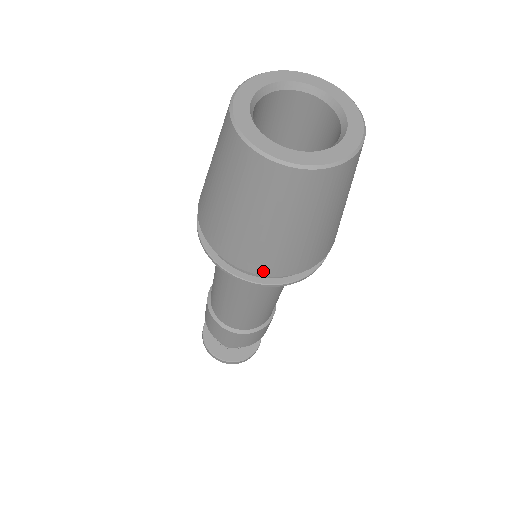
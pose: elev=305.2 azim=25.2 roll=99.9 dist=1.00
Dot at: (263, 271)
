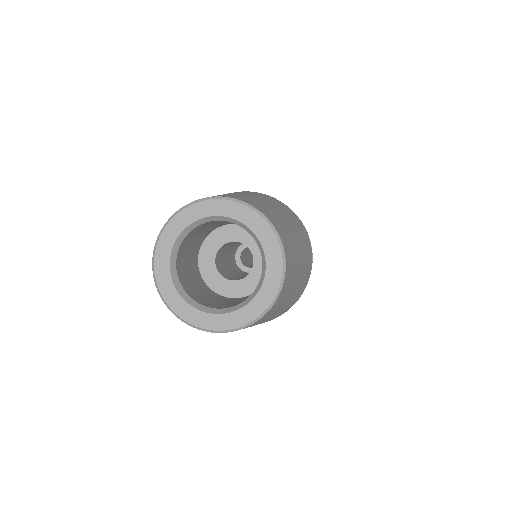
Dot at: occluded
